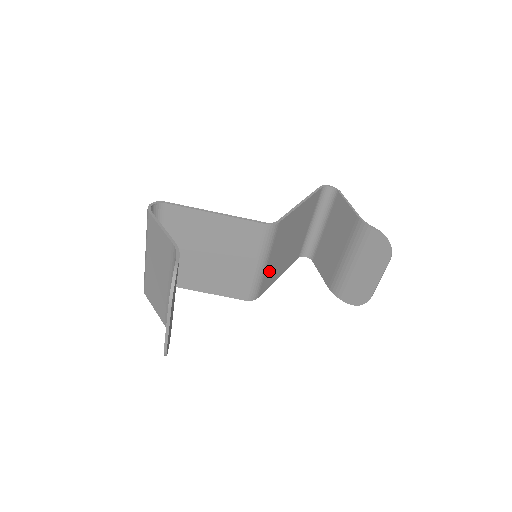
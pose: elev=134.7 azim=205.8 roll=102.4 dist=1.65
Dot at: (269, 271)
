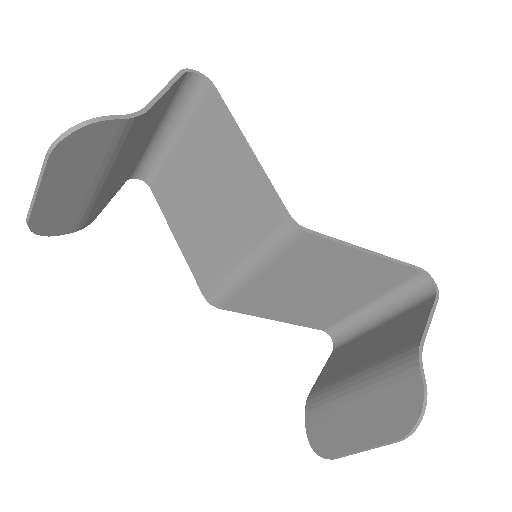
Dot at: (256, 291)
